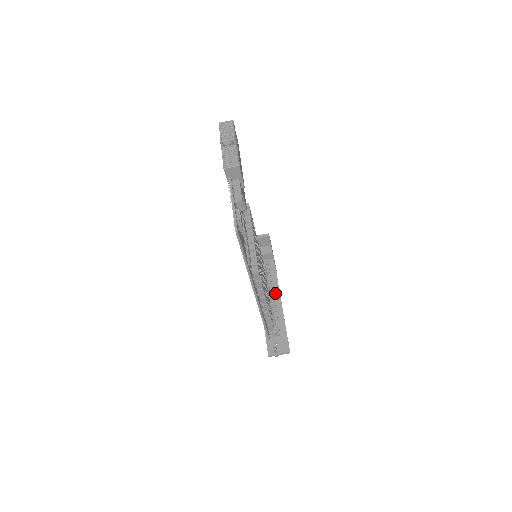
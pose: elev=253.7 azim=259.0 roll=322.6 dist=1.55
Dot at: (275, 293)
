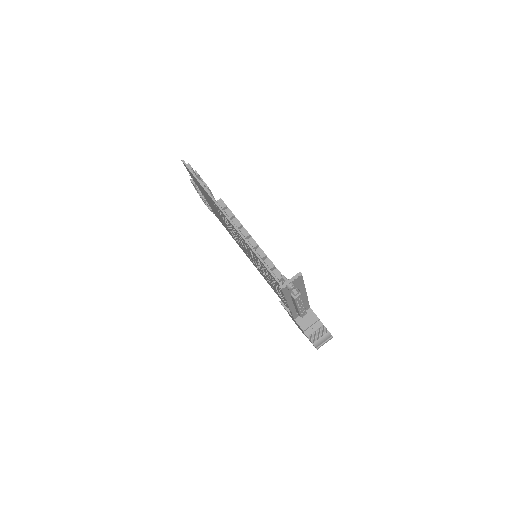
Dot at: occluded
